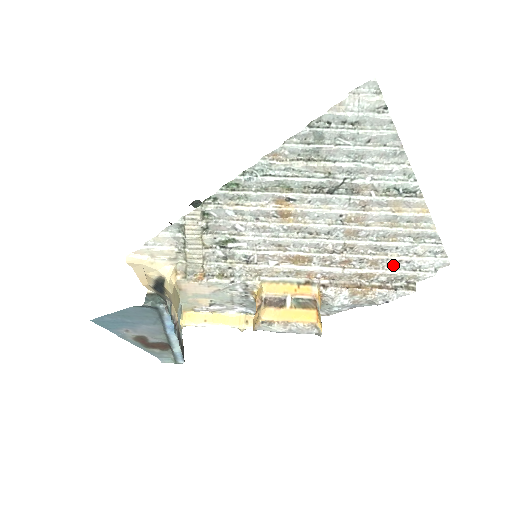
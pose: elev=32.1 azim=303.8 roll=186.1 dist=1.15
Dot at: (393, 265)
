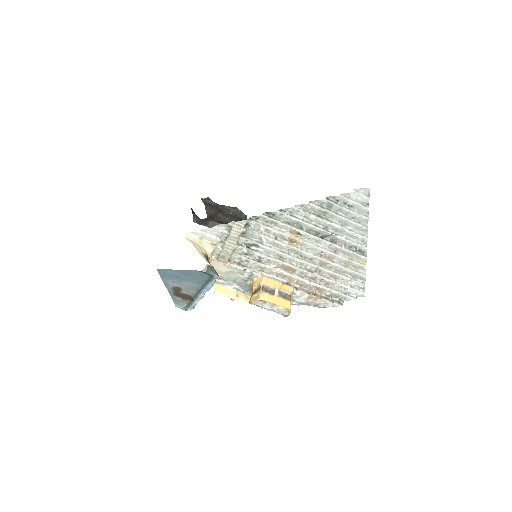
Dot at: (336, 288)
